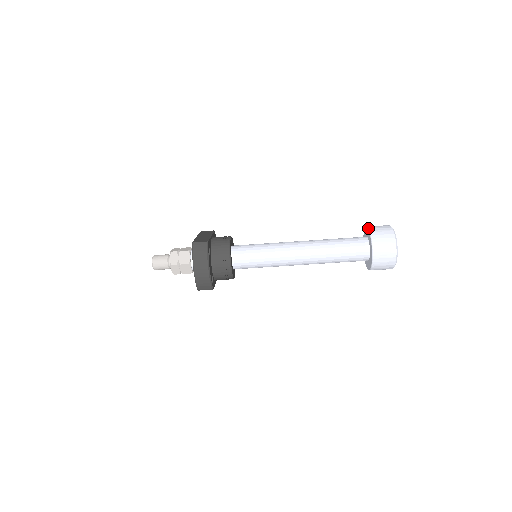
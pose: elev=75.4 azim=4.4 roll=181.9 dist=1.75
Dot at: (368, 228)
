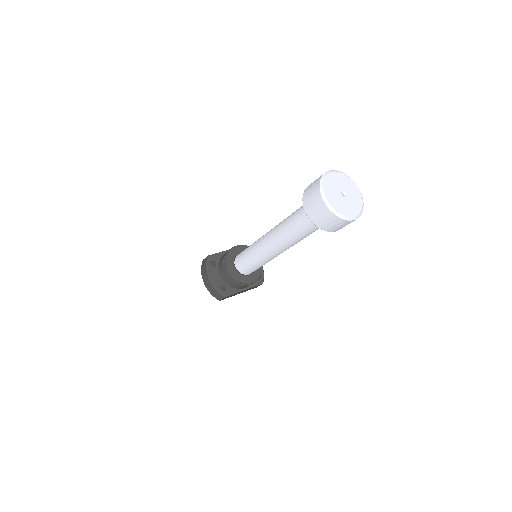
Dot at: occluded
